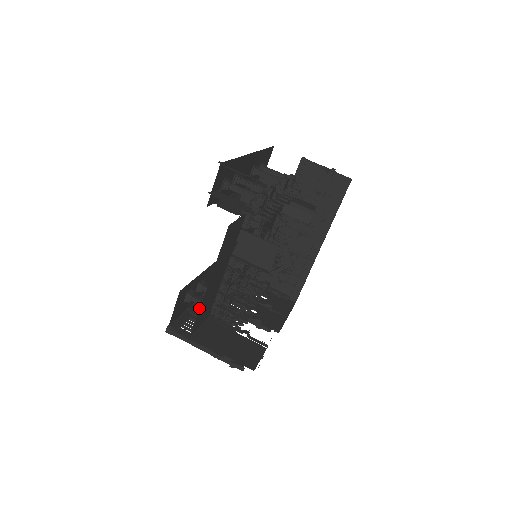
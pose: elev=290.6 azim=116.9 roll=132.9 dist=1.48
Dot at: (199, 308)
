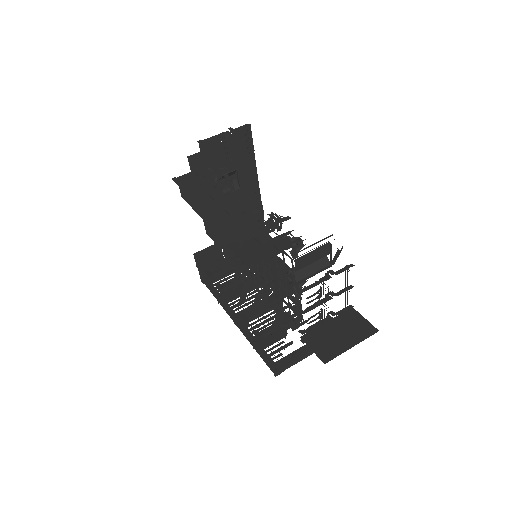
Dot at: (252, 333)
